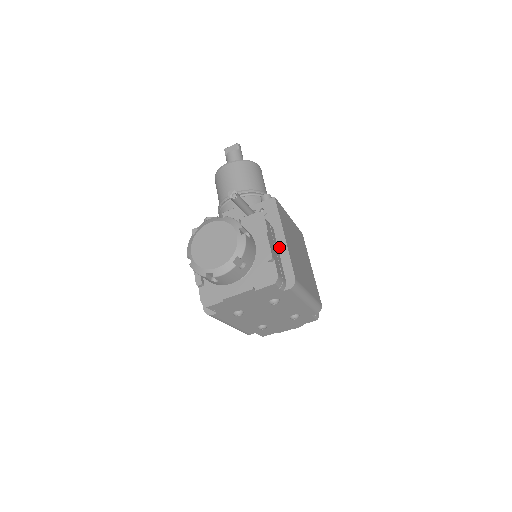
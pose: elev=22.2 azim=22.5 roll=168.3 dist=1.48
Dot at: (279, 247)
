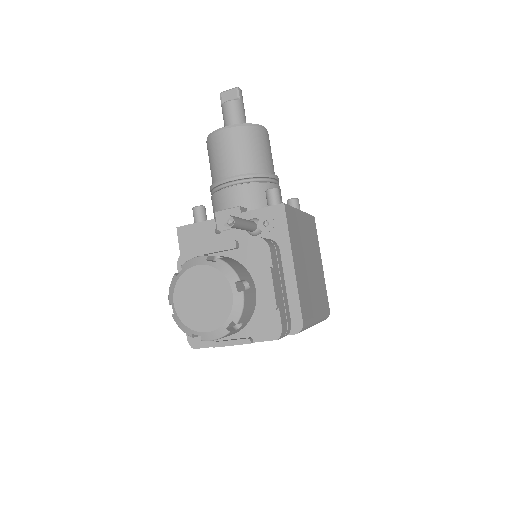
Dot at: (285, 277)
